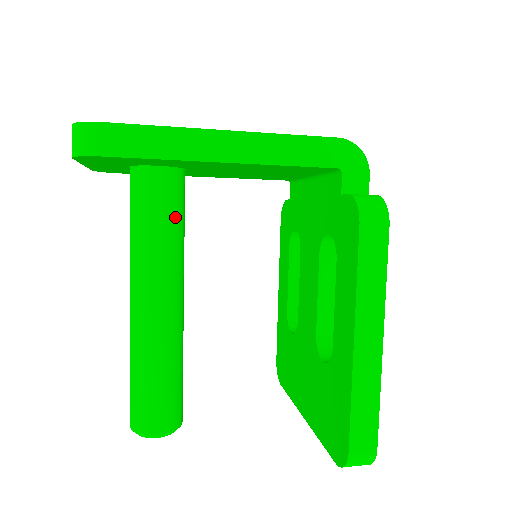
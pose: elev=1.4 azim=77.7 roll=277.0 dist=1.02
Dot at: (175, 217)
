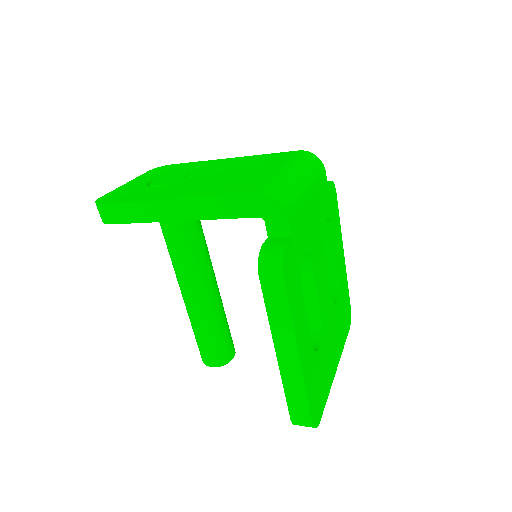
Dot at: (186, 237)
